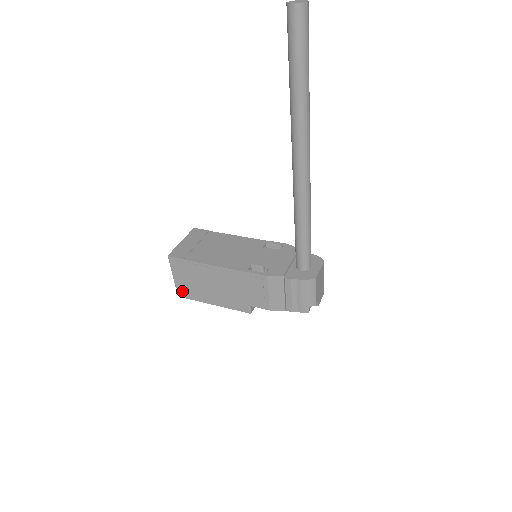
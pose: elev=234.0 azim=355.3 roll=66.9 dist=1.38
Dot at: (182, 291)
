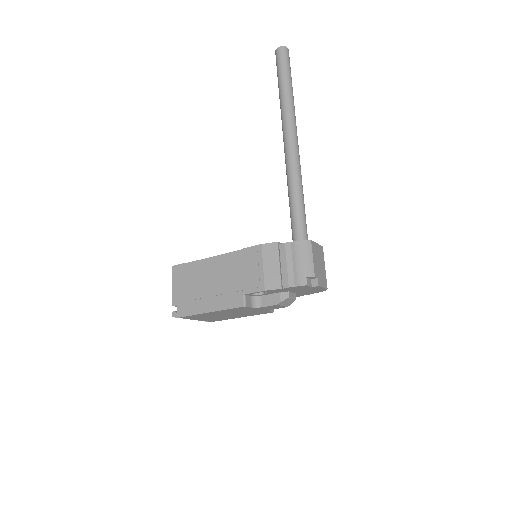
Dot at: (178, 308)
